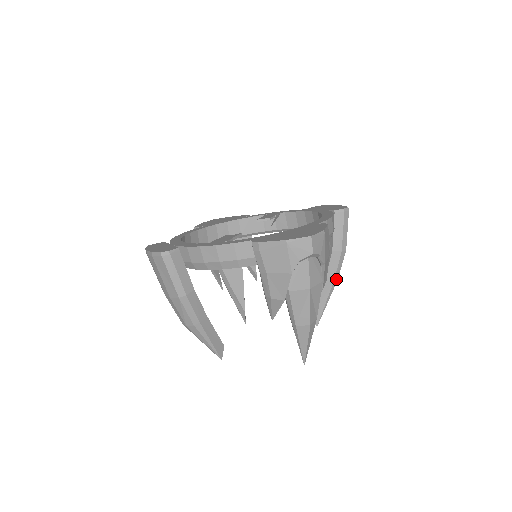
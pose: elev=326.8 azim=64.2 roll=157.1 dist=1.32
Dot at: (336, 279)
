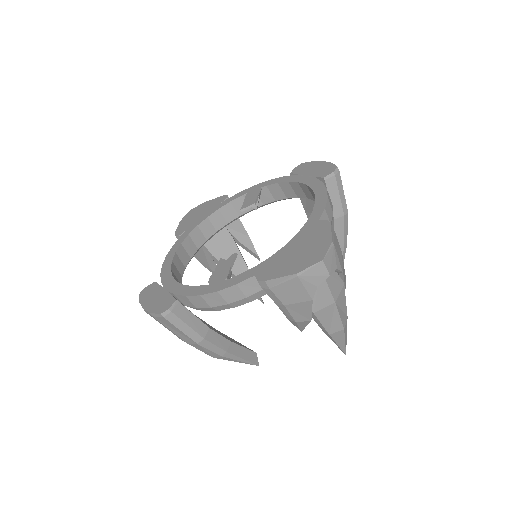
Dot at: (345, 242)
